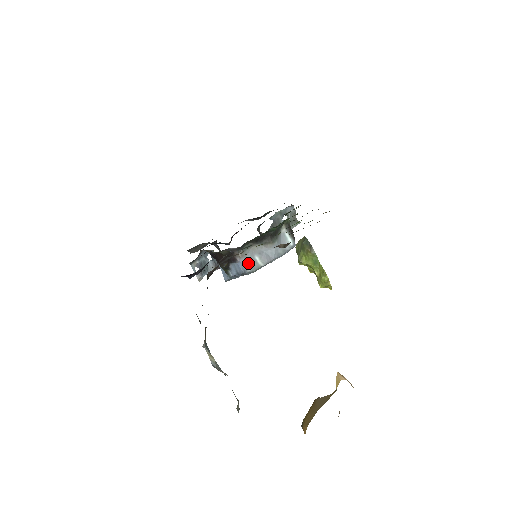
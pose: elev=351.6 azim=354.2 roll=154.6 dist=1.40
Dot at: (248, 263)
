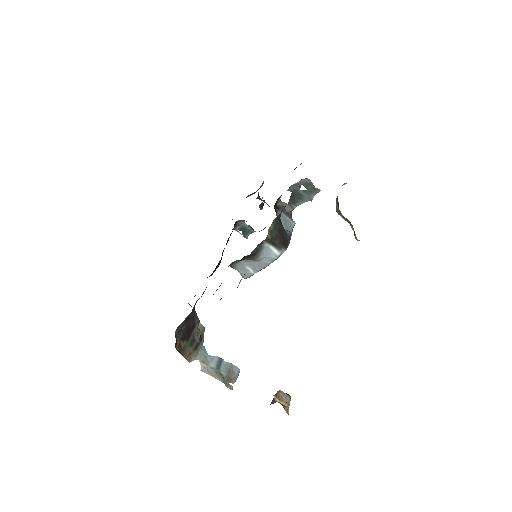
Dot at: (242, 272)
